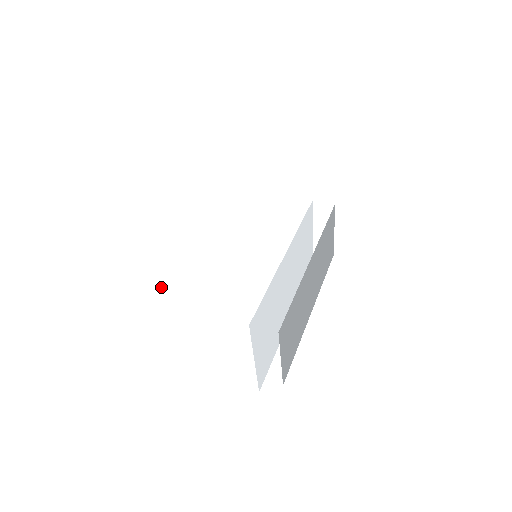
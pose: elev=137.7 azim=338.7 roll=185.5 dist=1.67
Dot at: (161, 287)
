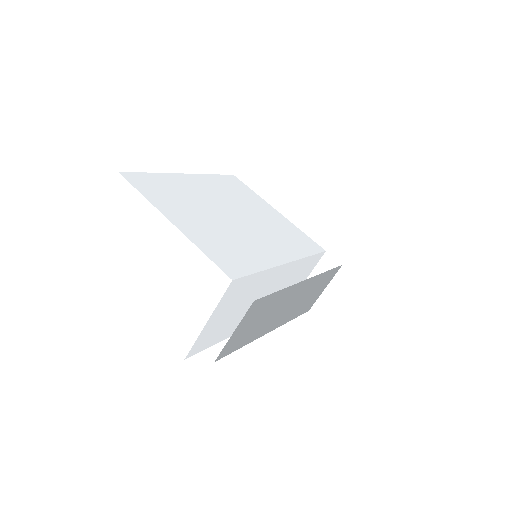
Dot at: (174, 210)
